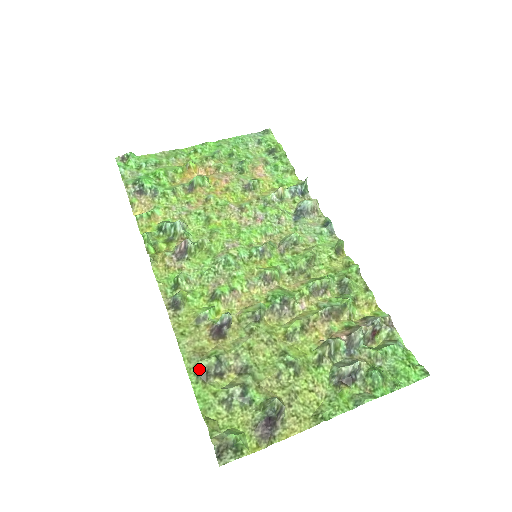
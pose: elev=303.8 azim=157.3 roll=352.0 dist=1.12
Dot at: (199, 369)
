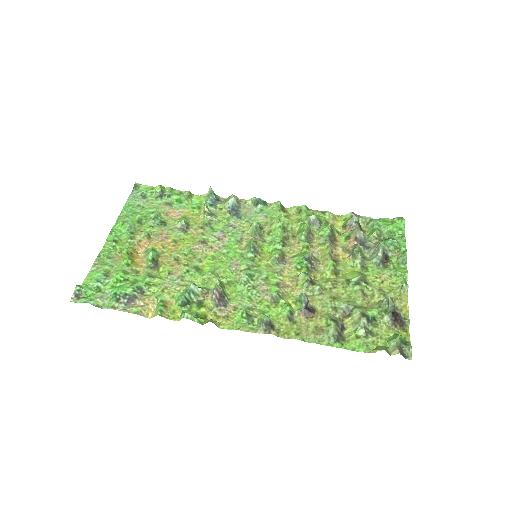
Dot at: (334, 337)
